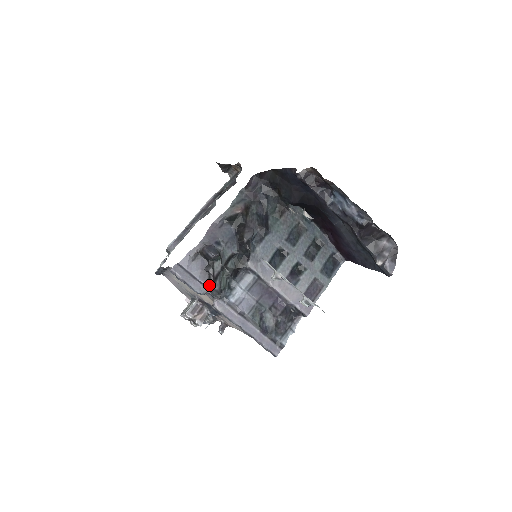
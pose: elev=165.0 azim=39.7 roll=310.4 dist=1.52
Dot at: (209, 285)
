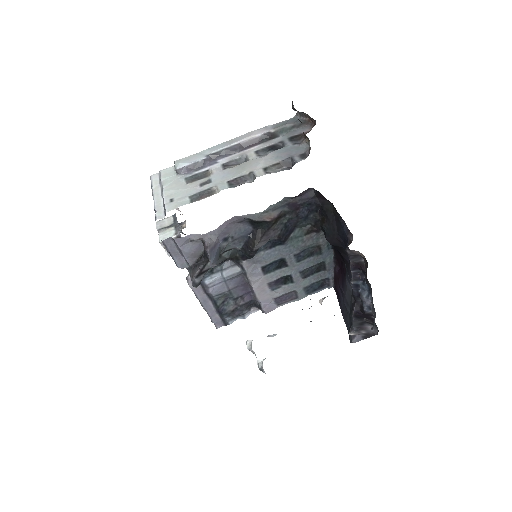
Dot at: (192, 272)
